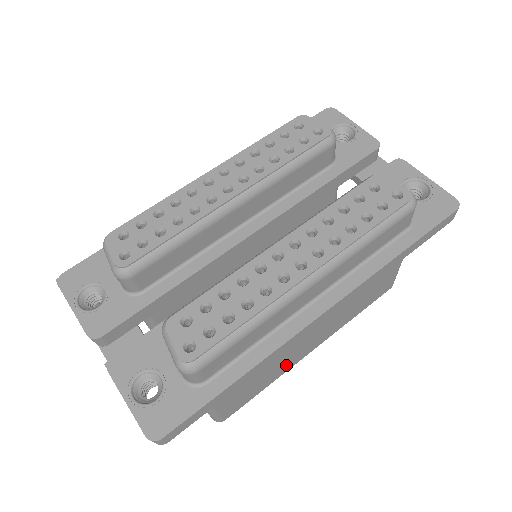
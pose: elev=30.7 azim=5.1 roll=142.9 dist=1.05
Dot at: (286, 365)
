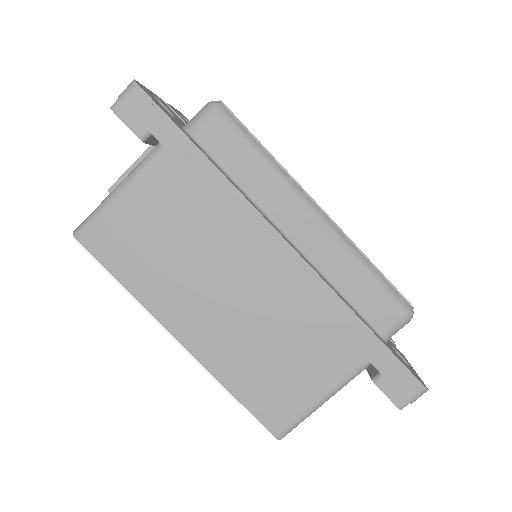
Dot at: (164, 295)
